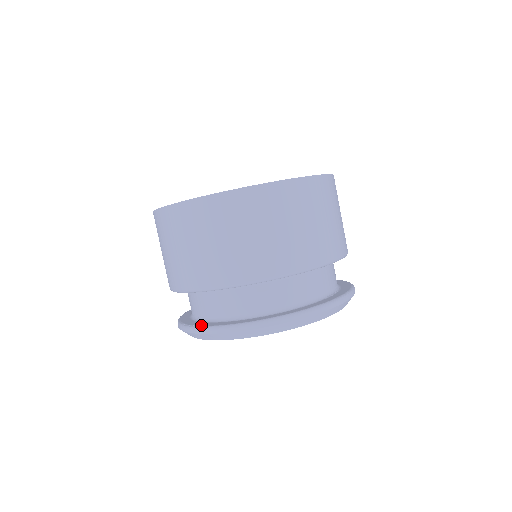
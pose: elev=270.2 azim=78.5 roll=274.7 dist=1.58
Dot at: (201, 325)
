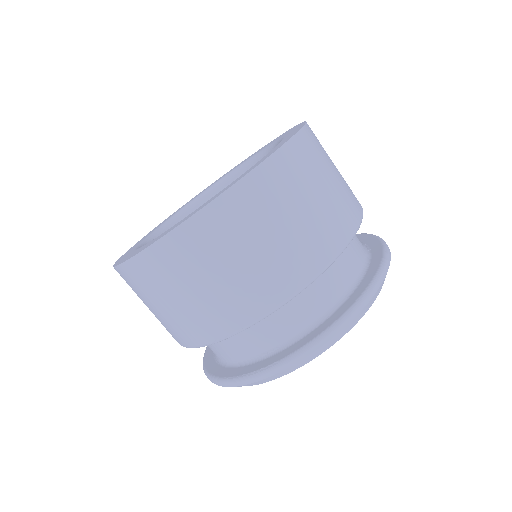
Dot at: (280, 358)
